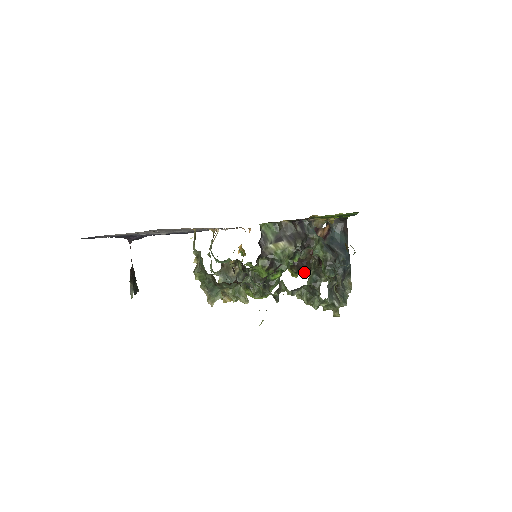
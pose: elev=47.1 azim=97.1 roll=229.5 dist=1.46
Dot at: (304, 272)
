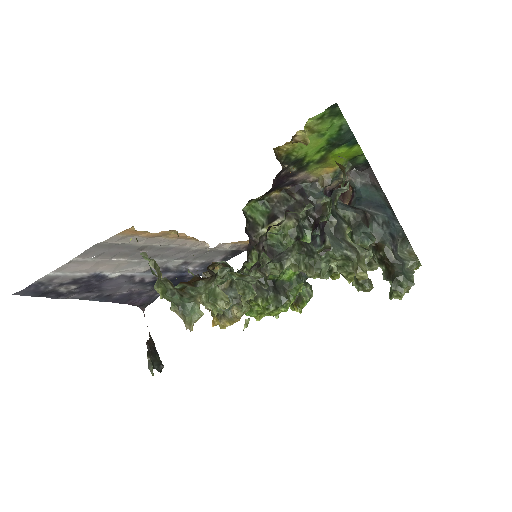
Dot at: occluded
